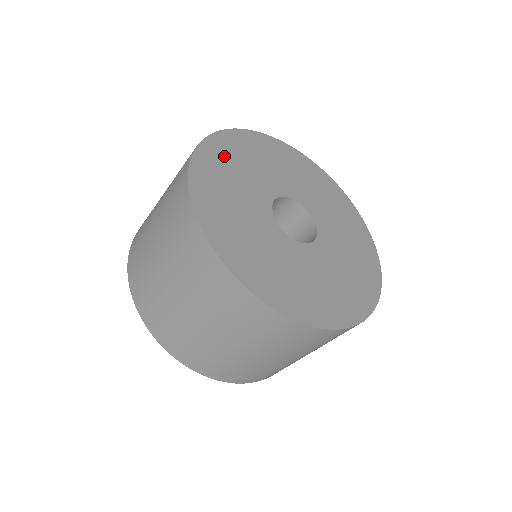
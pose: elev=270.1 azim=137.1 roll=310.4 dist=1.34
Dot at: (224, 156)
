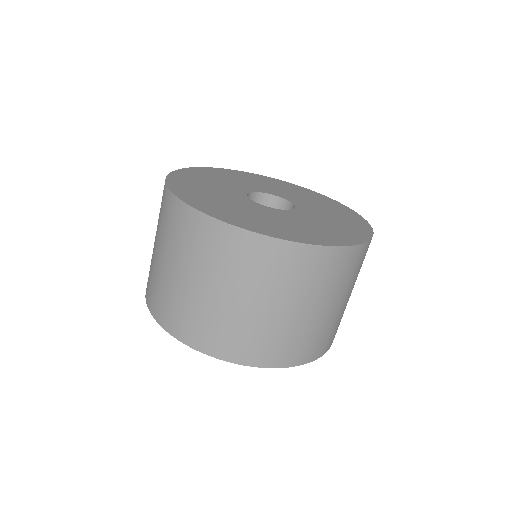
Dot at: (199, 175)
